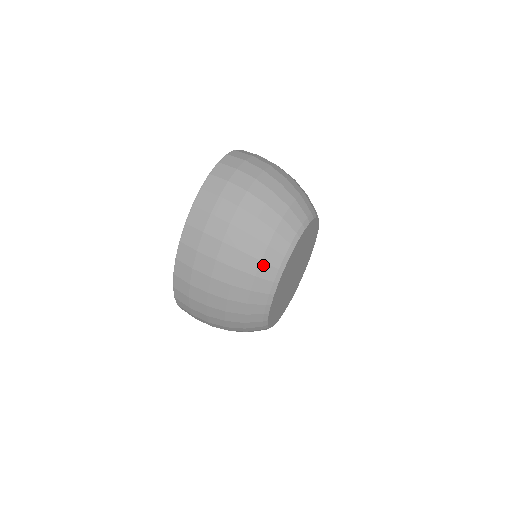
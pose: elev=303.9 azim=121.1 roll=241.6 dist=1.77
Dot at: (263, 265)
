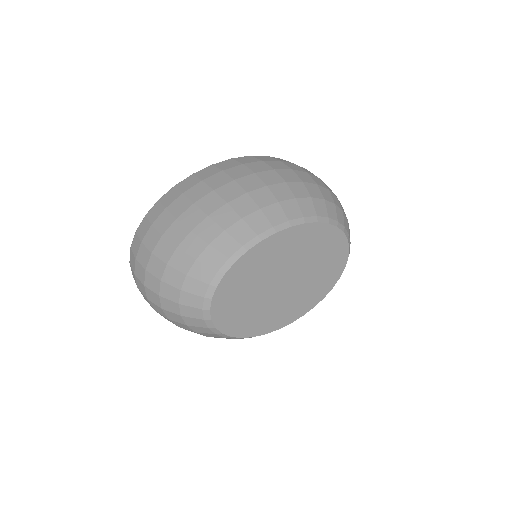
Dot at: (294, 202)
